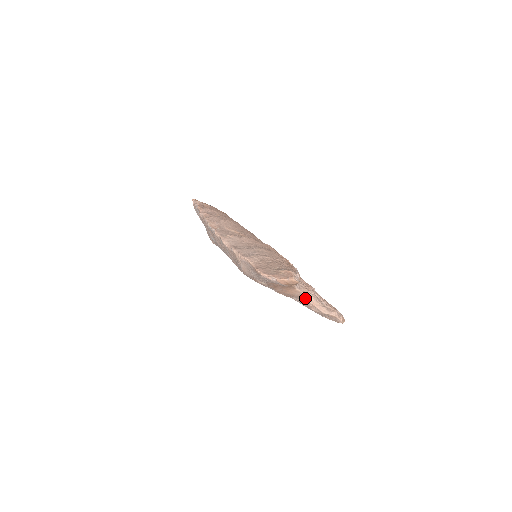
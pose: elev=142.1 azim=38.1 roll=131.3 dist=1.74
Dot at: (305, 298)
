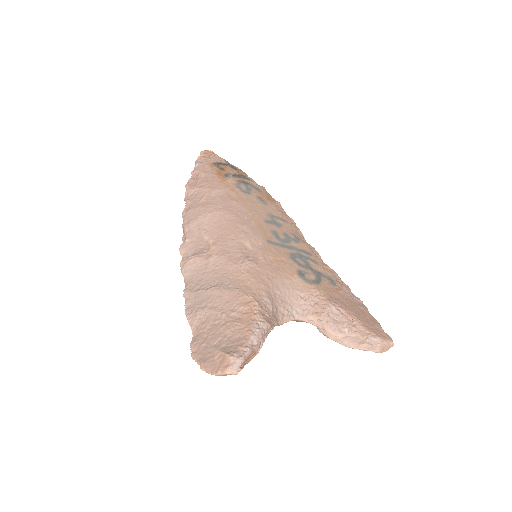
Dot at: occluded
